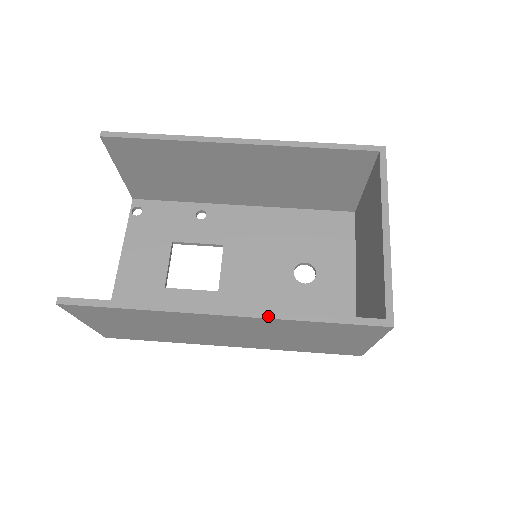
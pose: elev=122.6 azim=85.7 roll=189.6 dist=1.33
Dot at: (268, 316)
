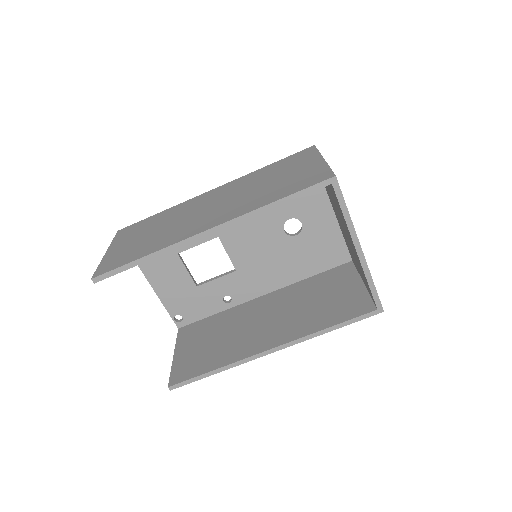
Dot at: (301, 341)
